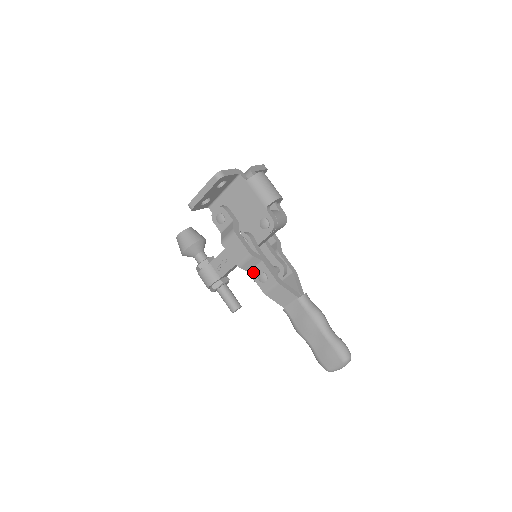
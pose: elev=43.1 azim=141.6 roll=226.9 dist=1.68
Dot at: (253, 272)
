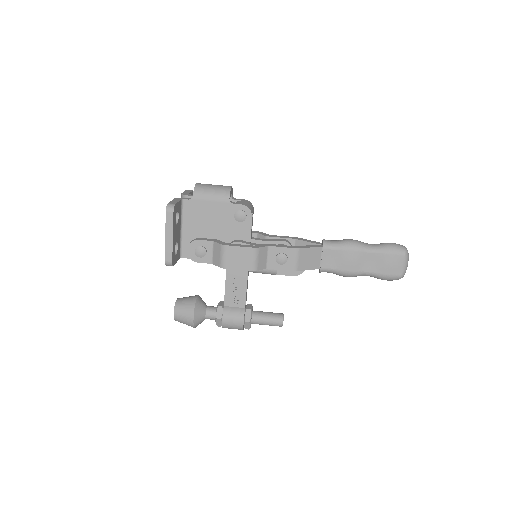
Dot at: (270, 264)
